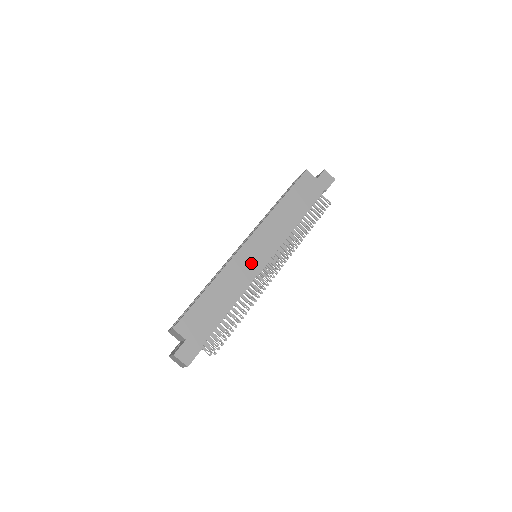
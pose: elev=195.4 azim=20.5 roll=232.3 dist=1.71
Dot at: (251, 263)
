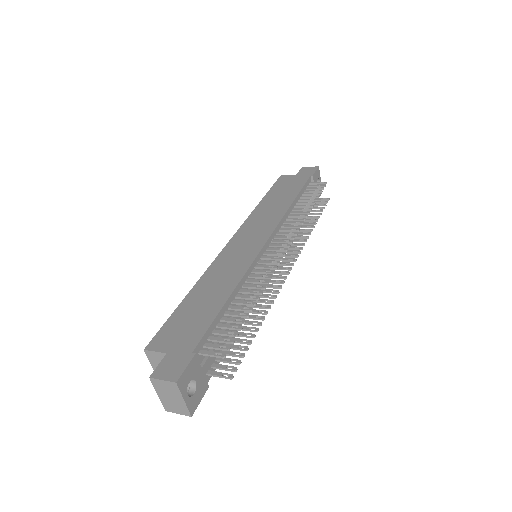
Dot at: (243, 253)
